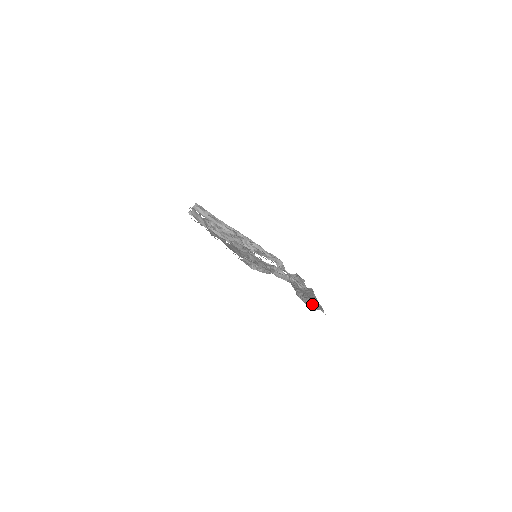
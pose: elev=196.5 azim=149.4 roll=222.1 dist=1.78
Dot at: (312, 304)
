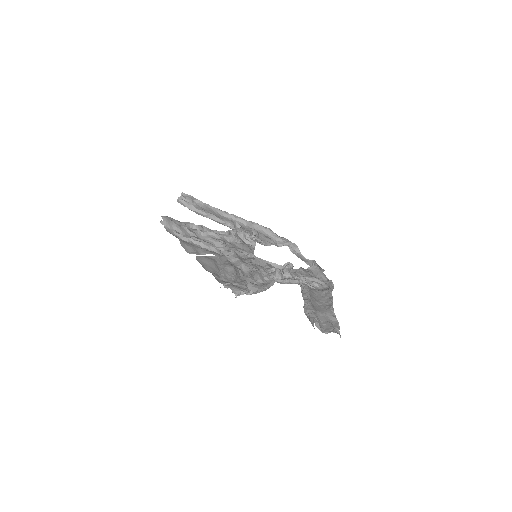
Dot at: (324, 321)
